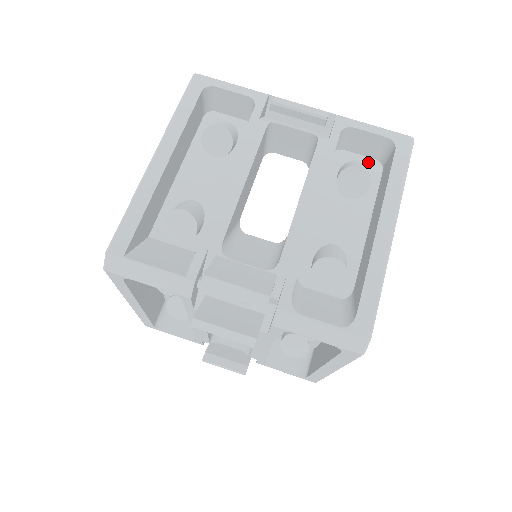
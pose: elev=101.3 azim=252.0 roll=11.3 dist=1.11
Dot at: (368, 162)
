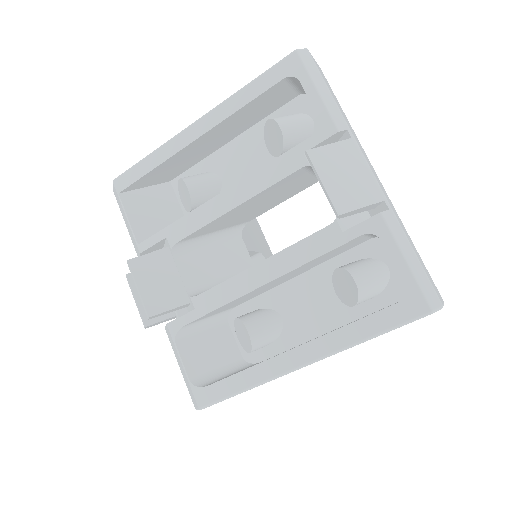
Dot at: (397, 278)
